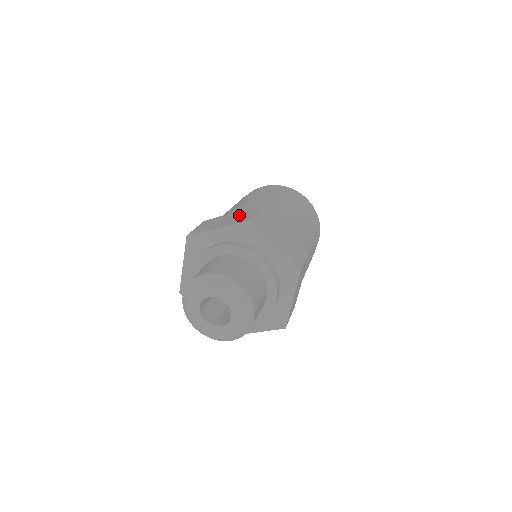
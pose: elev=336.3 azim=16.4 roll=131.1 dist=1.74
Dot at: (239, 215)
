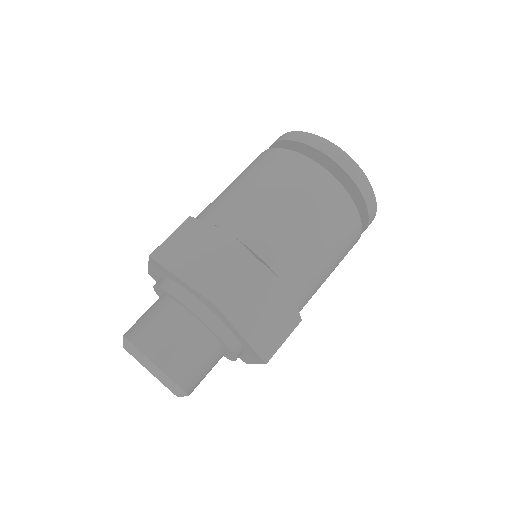
Dot at: (221, 259)
